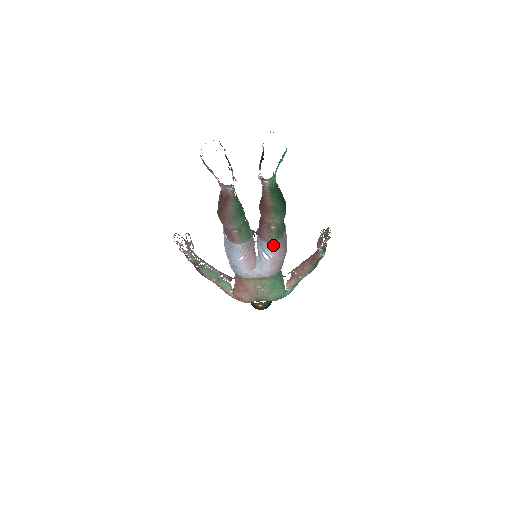
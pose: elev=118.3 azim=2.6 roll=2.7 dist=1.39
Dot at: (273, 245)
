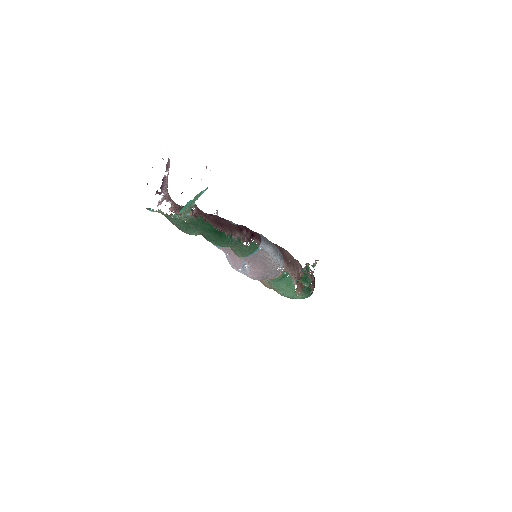
Dot at: (242, 259)
